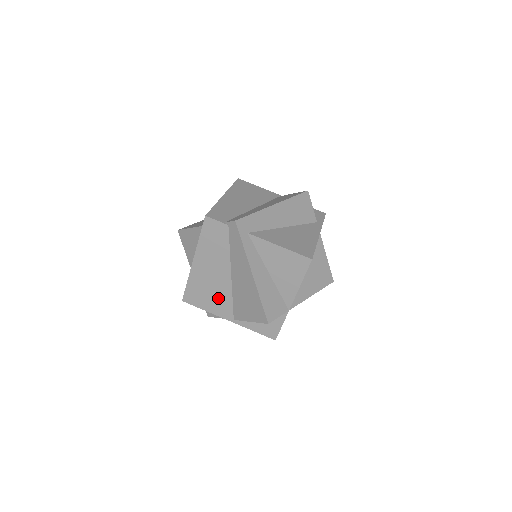
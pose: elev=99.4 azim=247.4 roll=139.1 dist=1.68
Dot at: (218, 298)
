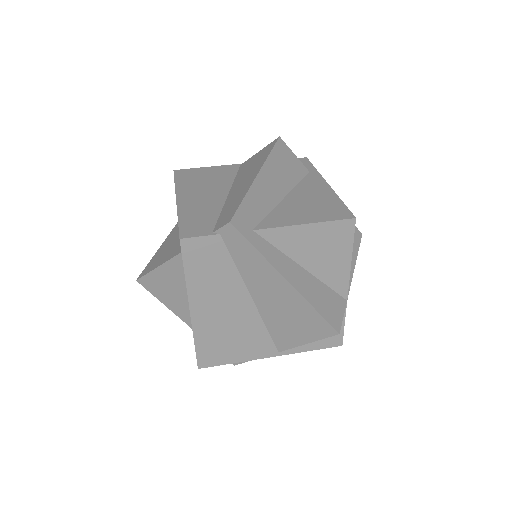
Dot at: (246, 338)
